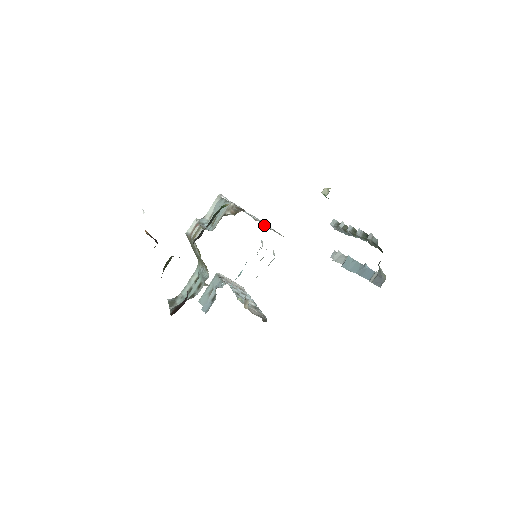
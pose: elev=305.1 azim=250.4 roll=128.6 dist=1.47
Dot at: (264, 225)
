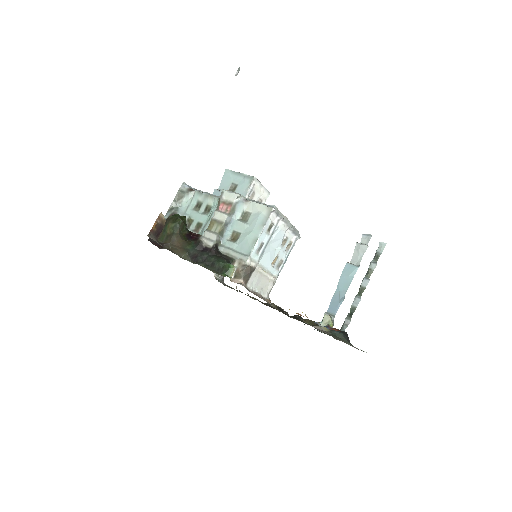
Dot at: (279, 259)
